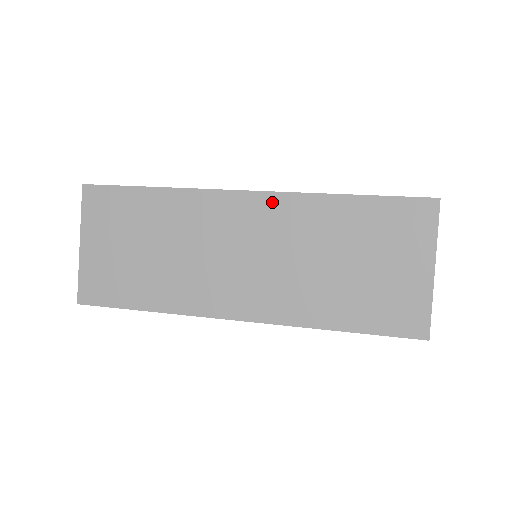
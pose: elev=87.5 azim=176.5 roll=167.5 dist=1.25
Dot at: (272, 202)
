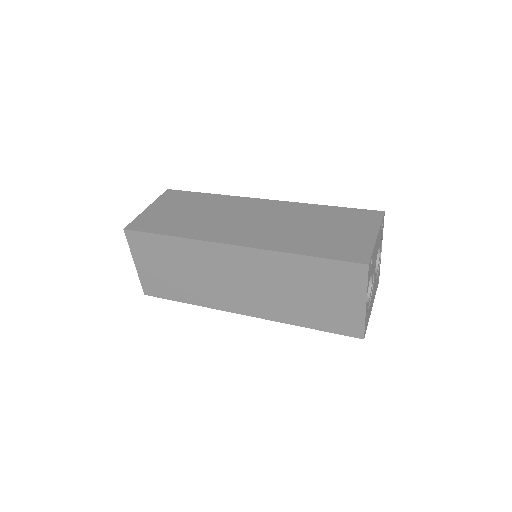
Dot at: (252, 254)
